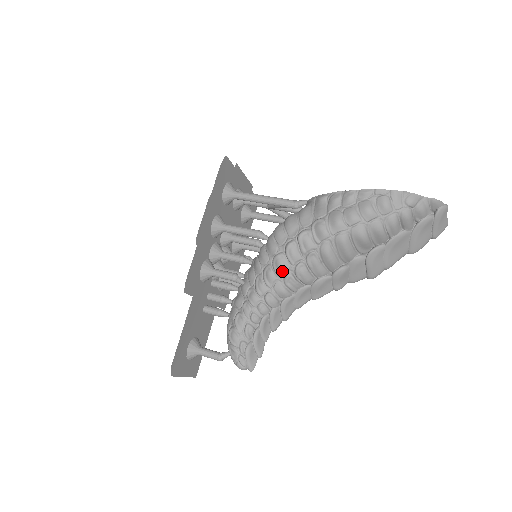
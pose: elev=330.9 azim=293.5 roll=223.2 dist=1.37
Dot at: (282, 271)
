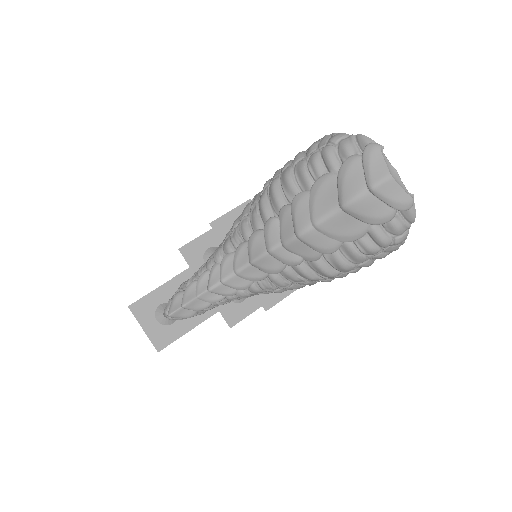
Dot at: (233, 226)
